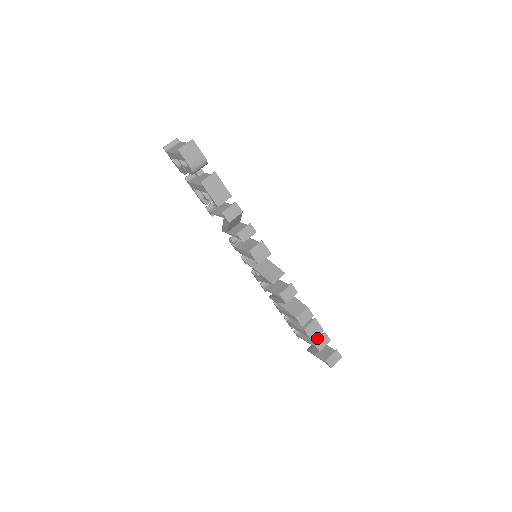
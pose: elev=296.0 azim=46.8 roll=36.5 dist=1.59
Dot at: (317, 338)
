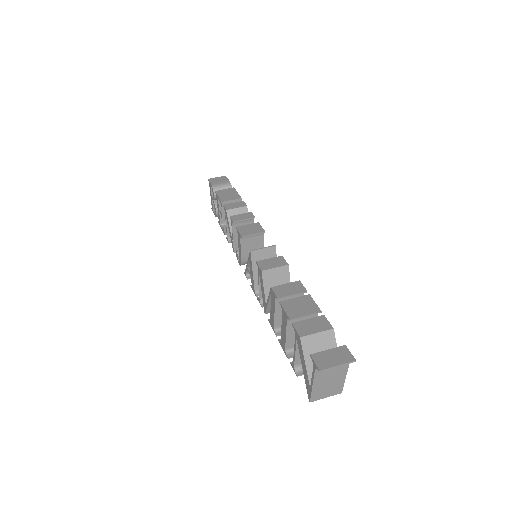
Dot at: occluded
